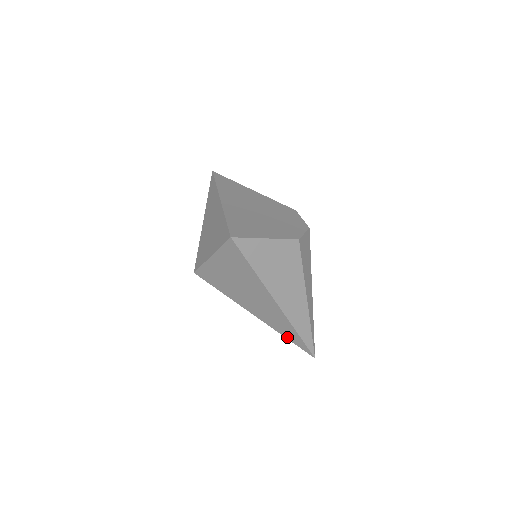
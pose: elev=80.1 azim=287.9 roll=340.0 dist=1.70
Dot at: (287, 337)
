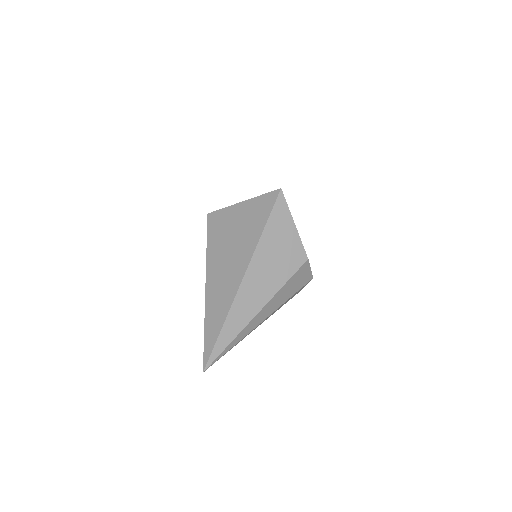
Dot at: (207, 328)
